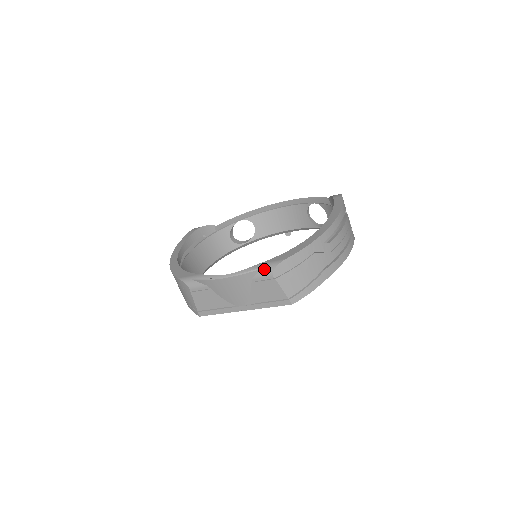
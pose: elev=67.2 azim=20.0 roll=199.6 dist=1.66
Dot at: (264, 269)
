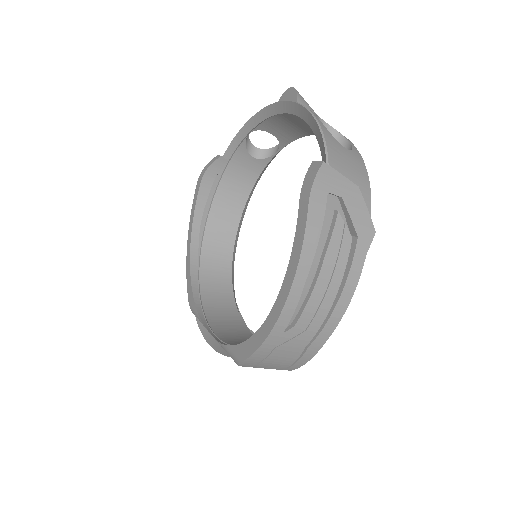
Dot at: occluded
